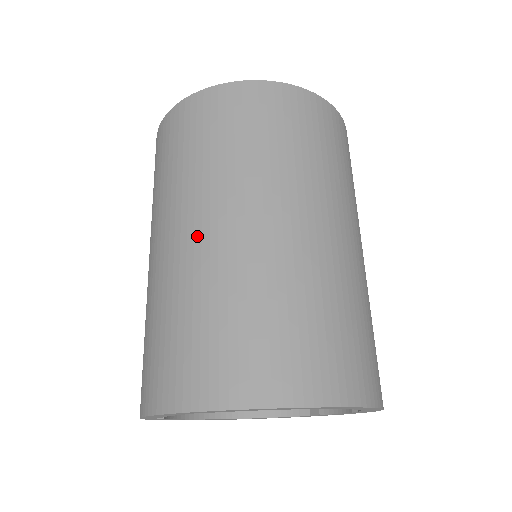
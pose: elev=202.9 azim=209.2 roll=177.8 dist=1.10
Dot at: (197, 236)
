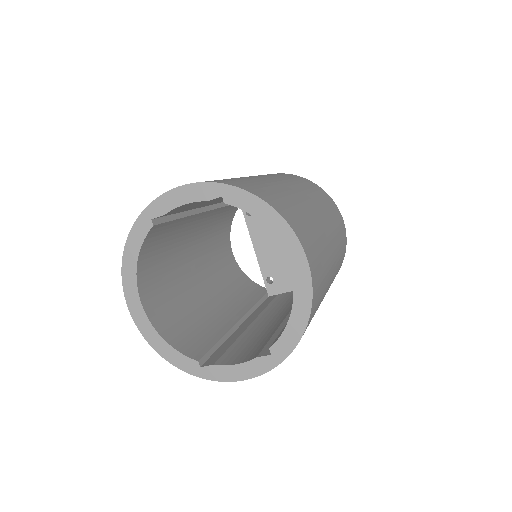
Dot at: (274, 180)
